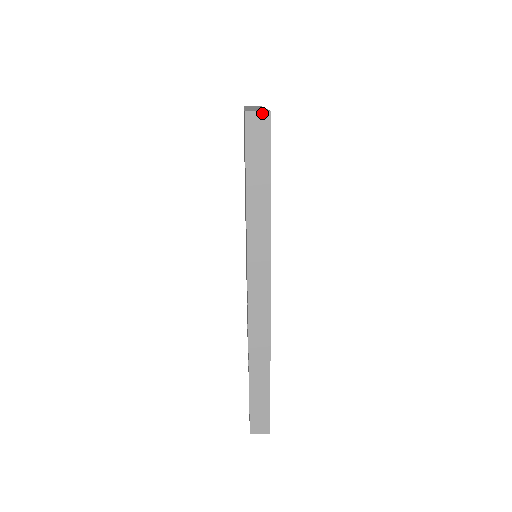
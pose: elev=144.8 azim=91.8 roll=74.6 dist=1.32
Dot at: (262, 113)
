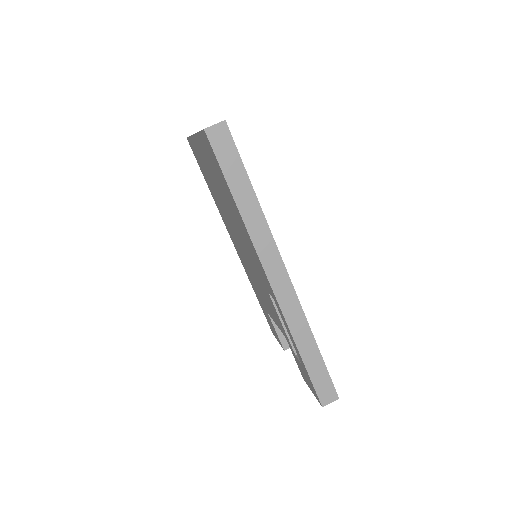
Dot at: (219, 125)
